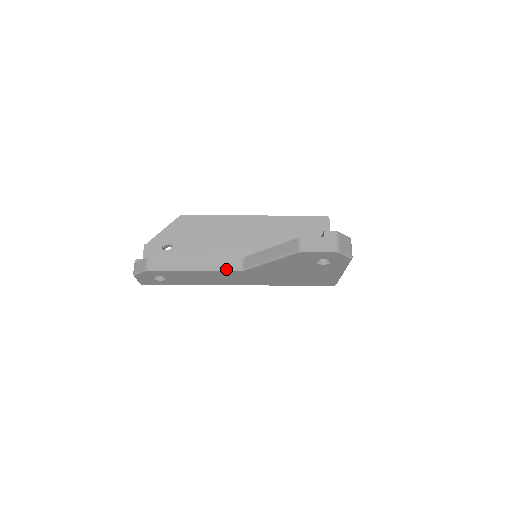
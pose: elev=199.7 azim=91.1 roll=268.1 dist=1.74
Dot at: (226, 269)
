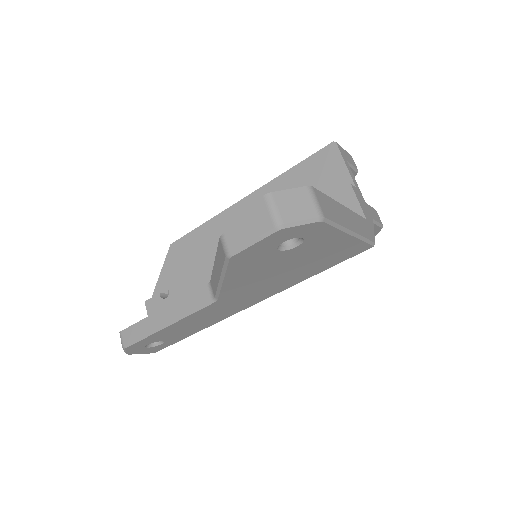
Dot at: (197, 308)
